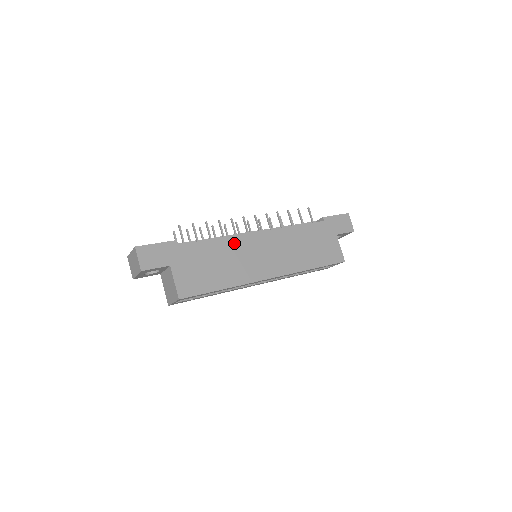
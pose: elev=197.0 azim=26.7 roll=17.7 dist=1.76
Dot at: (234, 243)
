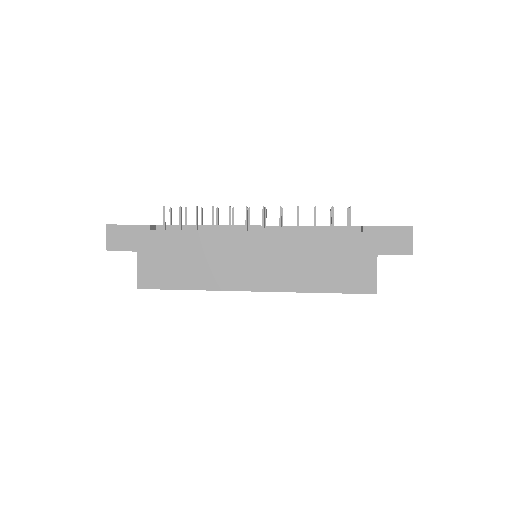
Dot at: (218, 240)
